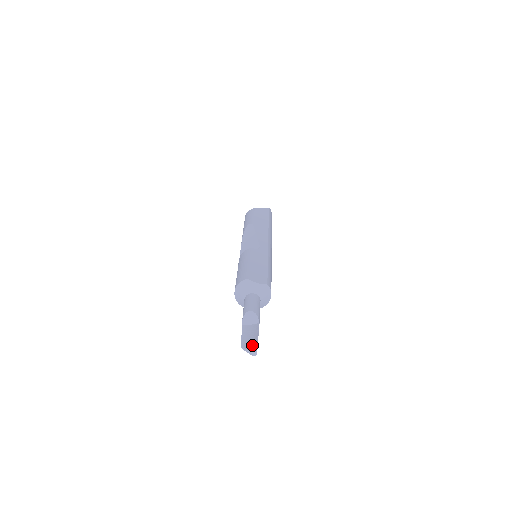
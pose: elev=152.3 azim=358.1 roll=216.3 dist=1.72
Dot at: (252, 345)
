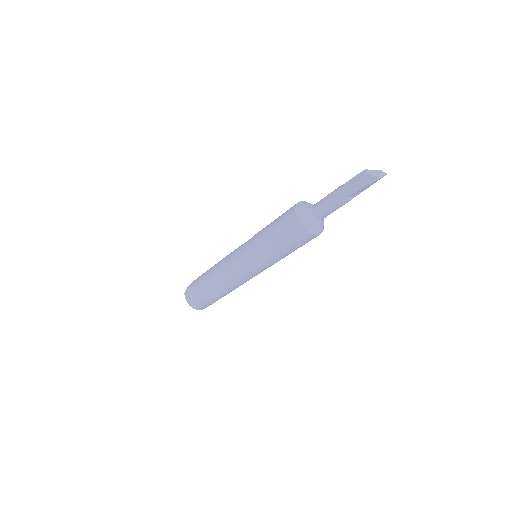
Dot at: occluded
